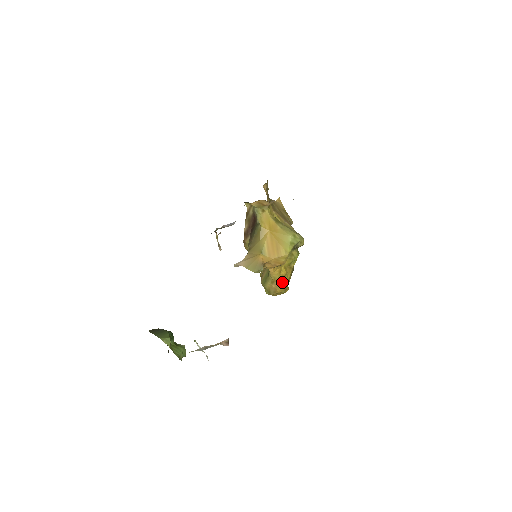
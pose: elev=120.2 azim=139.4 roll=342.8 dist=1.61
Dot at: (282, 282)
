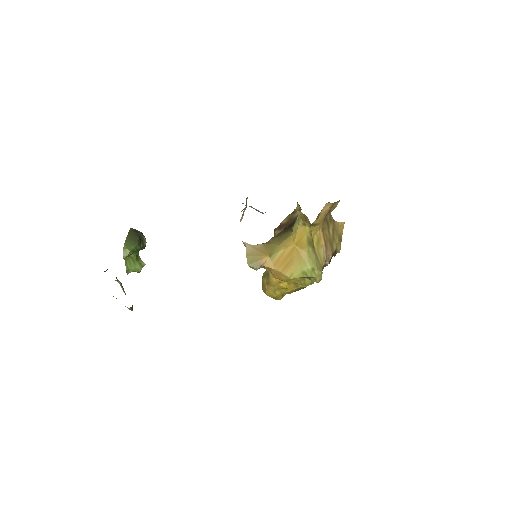
Dot at: (276, 290)
